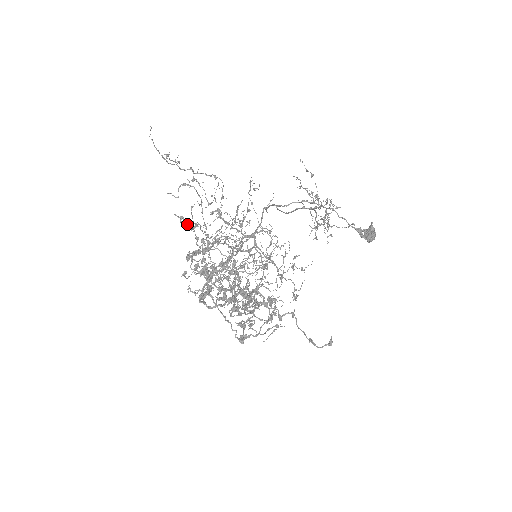
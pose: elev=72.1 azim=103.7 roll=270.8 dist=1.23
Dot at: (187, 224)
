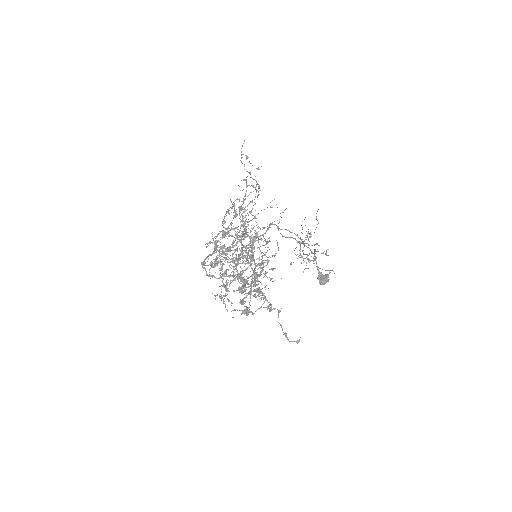
Dot at: (234, 211)
